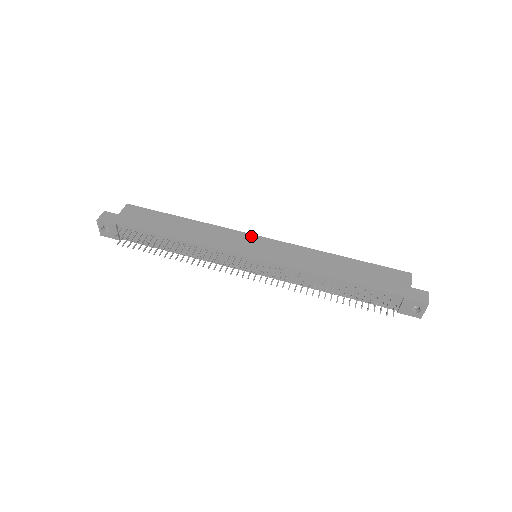
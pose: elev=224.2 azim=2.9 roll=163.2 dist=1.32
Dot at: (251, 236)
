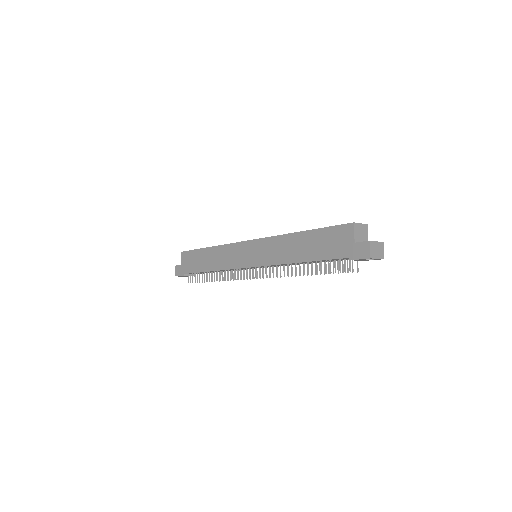
Dot at: (243, 244)
